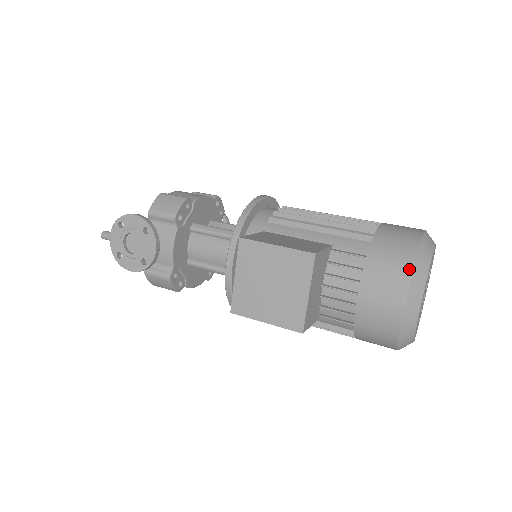
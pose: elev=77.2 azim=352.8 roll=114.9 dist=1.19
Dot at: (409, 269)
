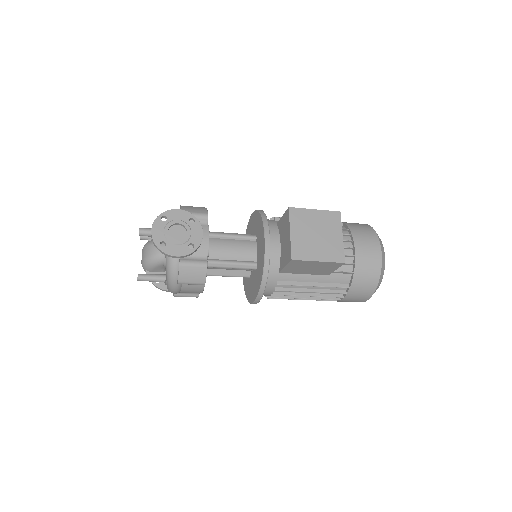
Dot at: (374, 232)
